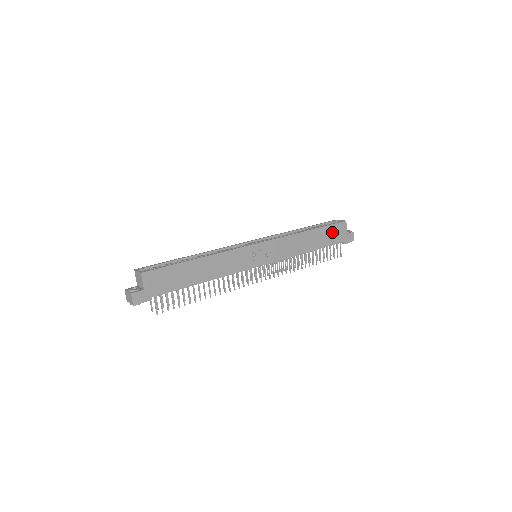
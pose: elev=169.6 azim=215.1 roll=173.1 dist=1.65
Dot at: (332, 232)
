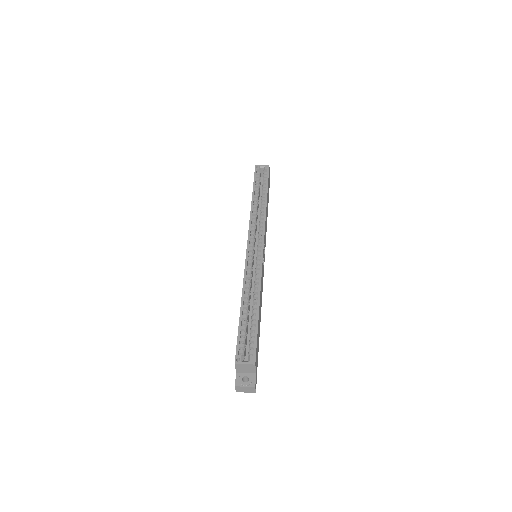
Dot at: (268, 184)
